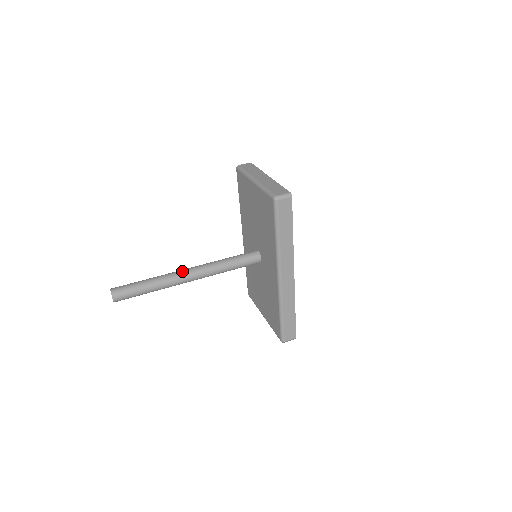
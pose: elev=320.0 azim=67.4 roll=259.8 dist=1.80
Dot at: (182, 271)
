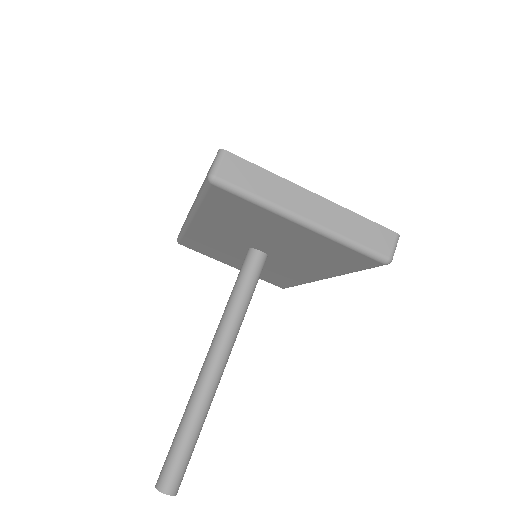
Dot at: (214, 375)
